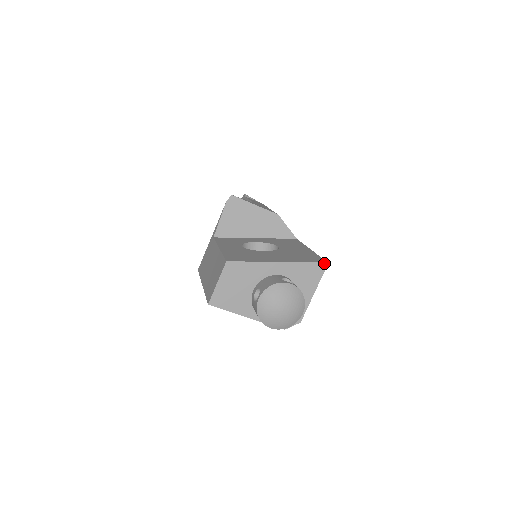
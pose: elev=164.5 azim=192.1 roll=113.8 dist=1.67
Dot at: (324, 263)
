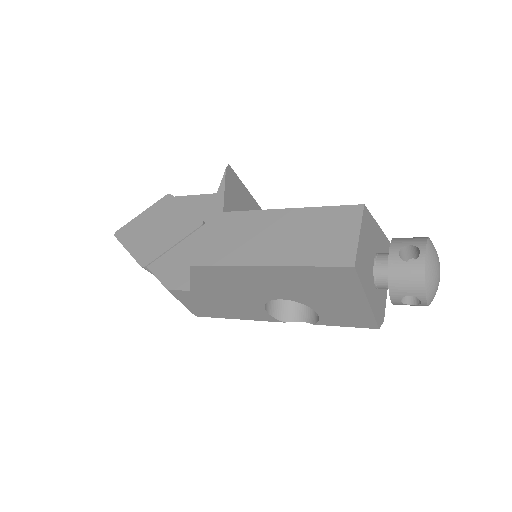
Dot at: occluded
